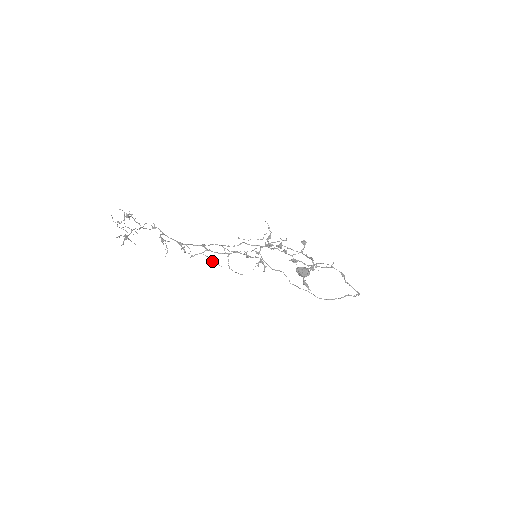
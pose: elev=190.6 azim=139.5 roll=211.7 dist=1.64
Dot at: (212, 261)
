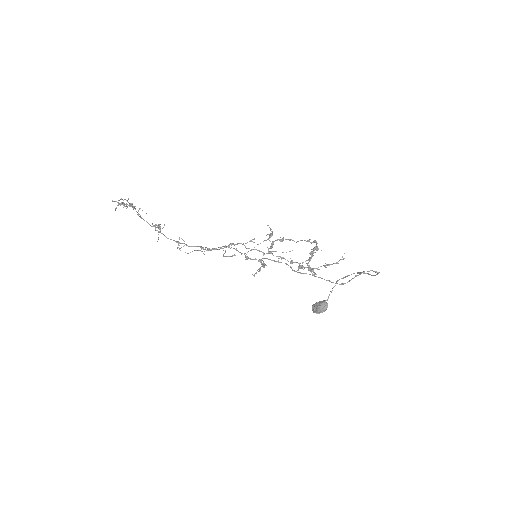
Dot at: occluded
